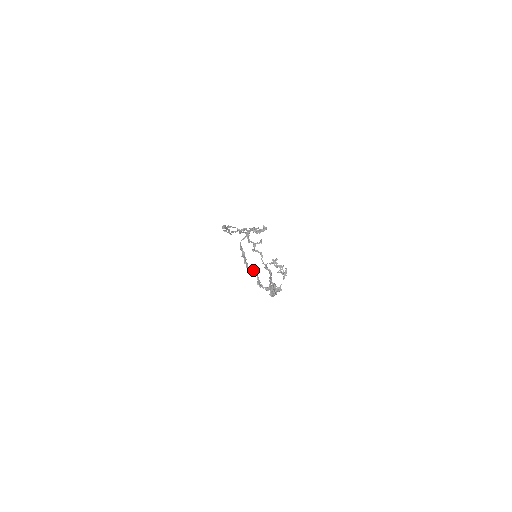
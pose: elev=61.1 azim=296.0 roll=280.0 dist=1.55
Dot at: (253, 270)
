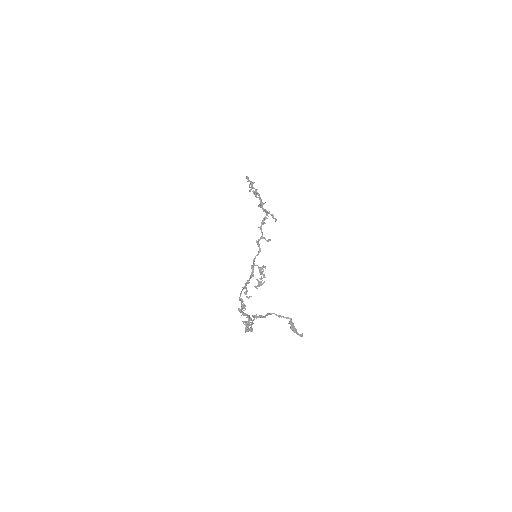
Dot at: (254, 319)
